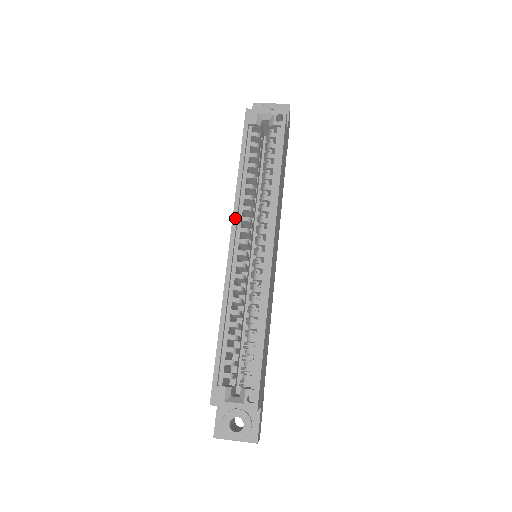
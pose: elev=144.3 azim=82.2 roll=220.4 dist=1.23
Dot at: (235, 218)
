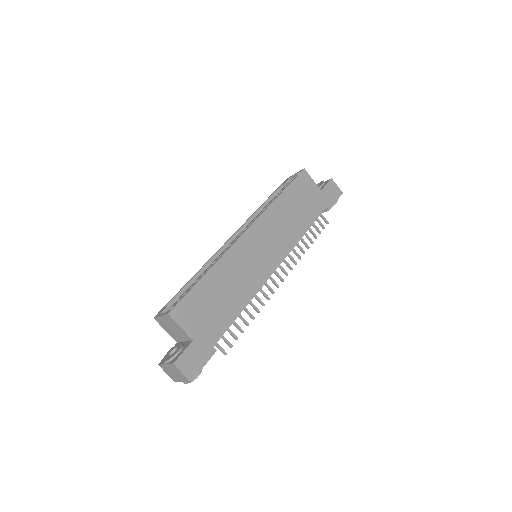
Dot at: (242, 226)
